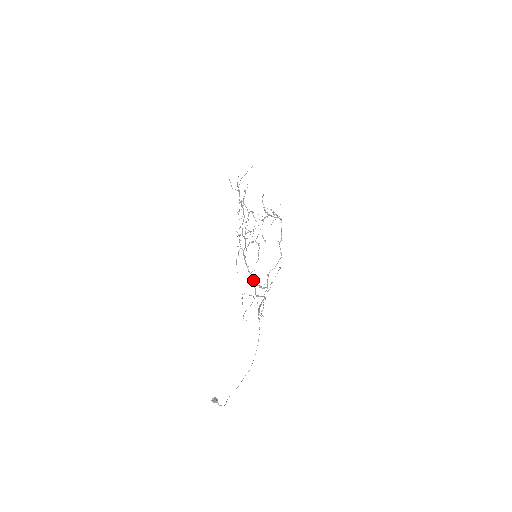
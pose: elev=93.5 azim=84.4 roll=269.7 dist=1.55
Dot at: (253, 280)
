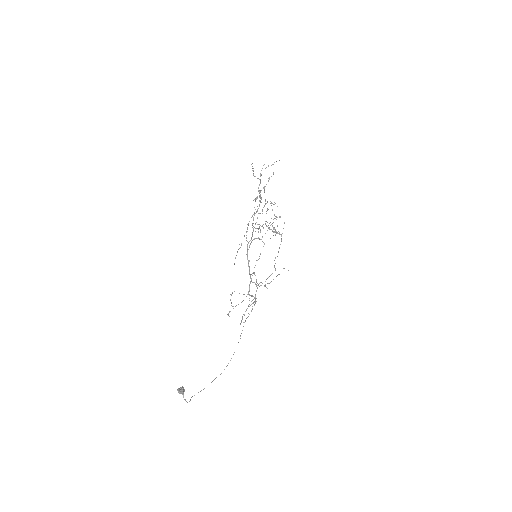
Dot at: (250, 276)
